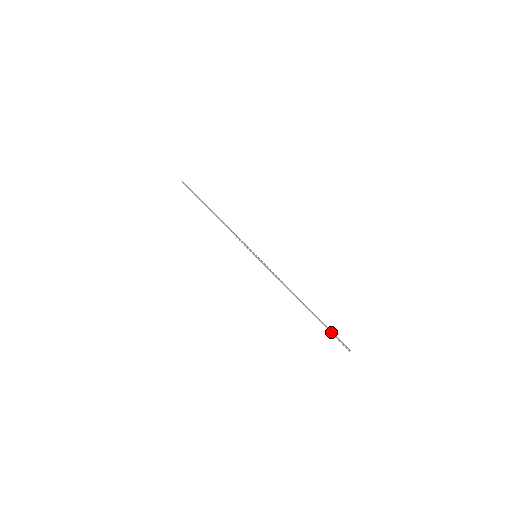
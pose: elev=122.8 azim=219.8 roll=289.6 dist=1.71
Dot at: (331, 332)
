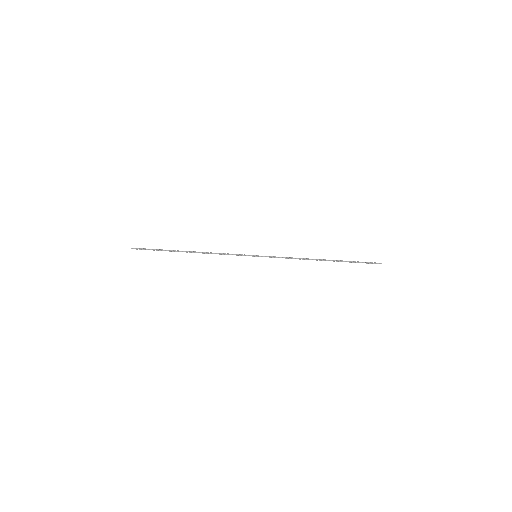
Dot at: (359, 262)
